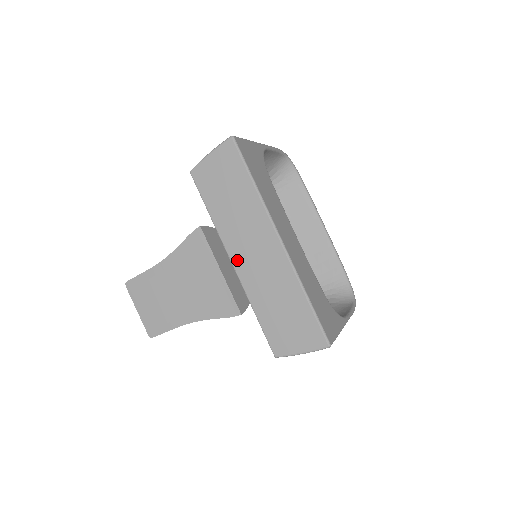
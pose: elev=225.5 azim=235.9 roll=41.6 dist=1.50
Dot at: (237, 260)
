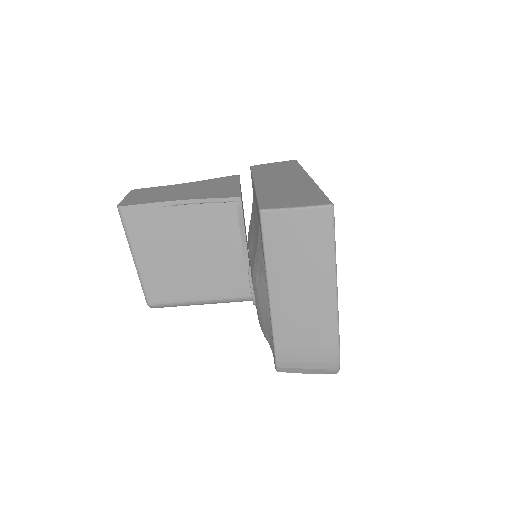
Dot at: (261, 182)
